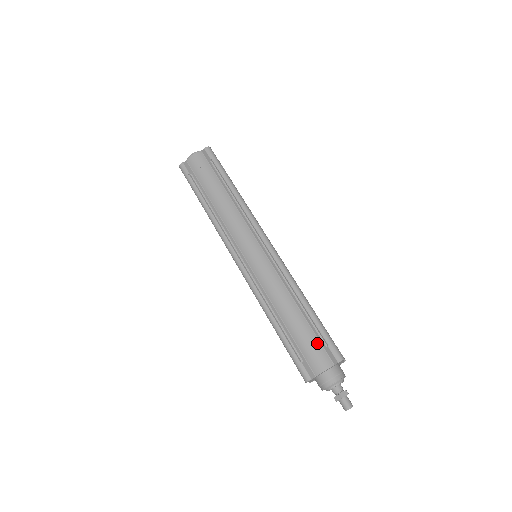
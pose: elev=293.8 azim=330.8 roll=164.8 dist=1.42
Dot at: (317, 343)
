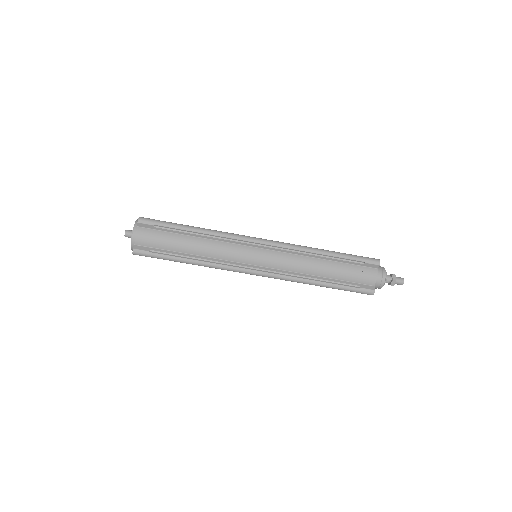
Dot at: (356, 268)
